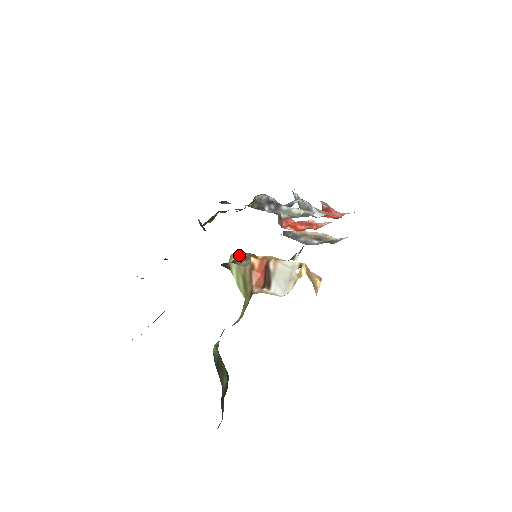
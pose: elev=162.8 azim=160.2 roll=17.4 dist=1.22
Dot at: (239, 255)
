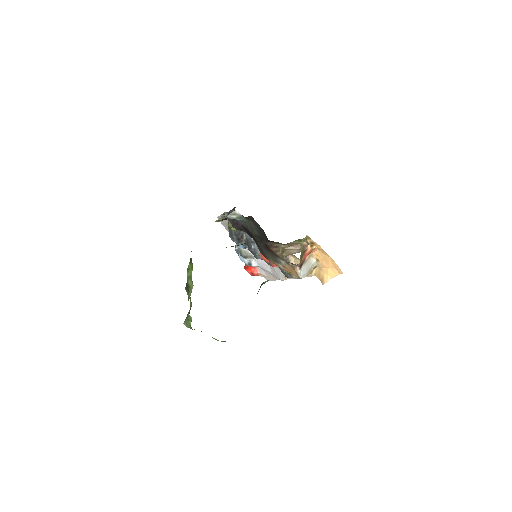
Dot at: (300, 240)
